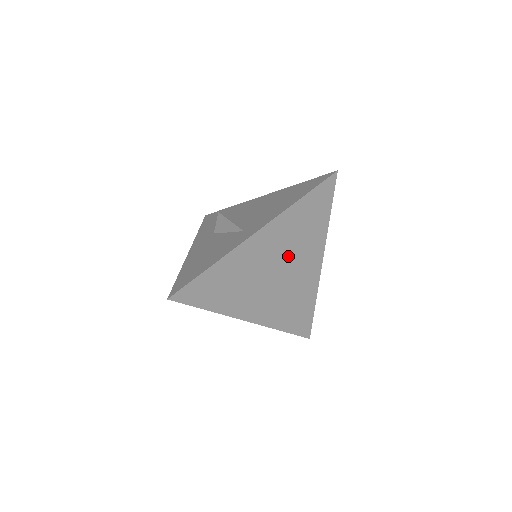
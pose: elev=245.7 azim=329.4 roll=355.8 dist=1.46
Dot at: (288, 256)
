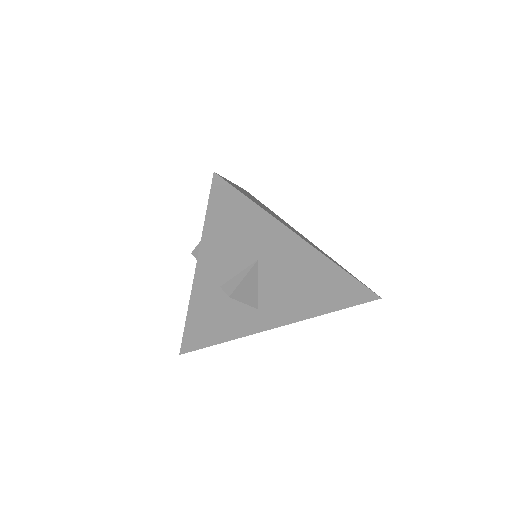
Dot at: occluded
